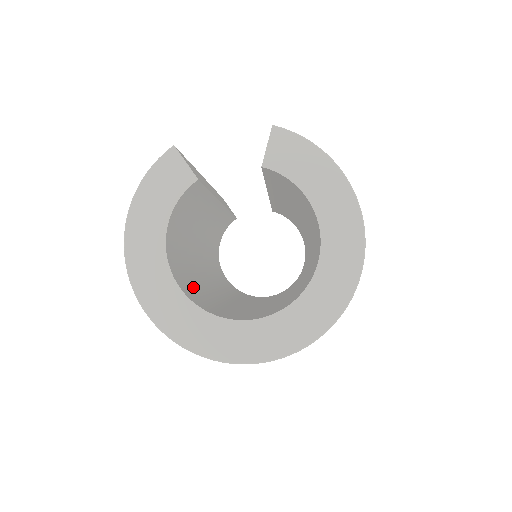
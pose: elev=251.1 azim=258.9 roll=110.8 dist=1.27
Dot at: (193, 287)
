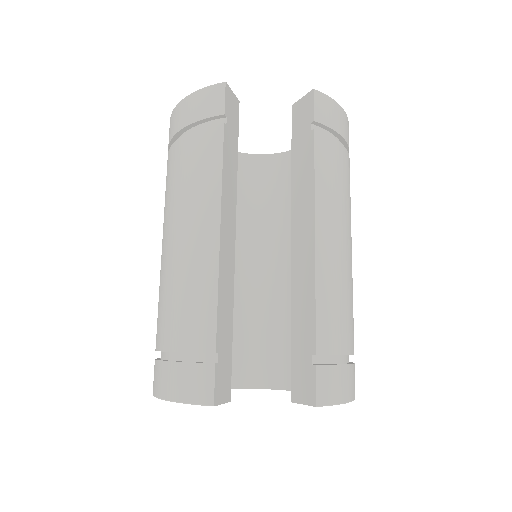
Dot at: occluded
